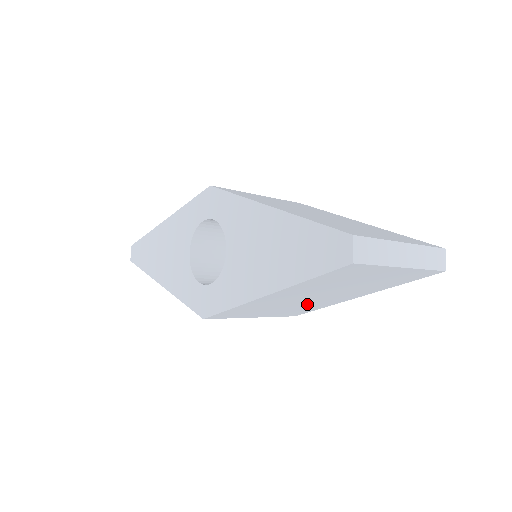
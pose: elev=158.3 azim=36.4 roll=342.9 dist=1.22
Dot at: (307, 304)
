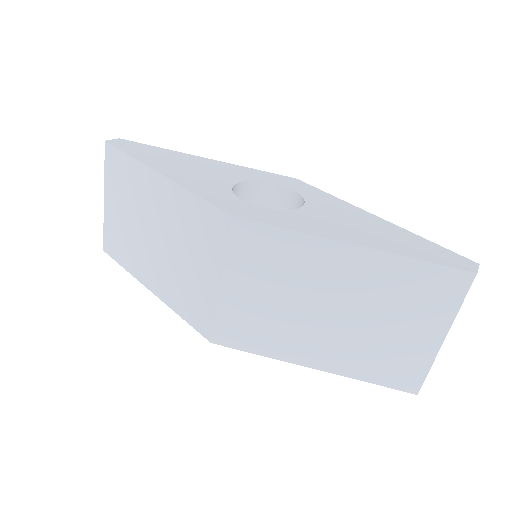
Dot at: occluded
